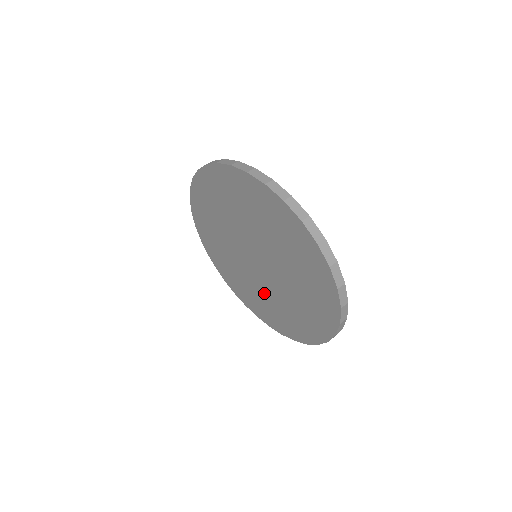
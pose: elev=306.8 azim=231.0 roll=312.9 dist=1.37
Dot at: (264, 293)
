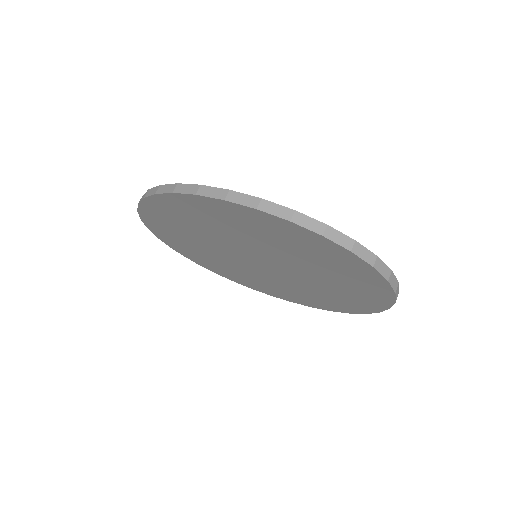
Dot at: (269, 280)
